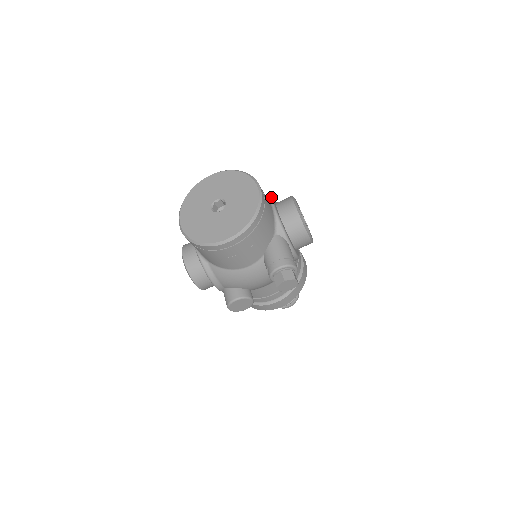
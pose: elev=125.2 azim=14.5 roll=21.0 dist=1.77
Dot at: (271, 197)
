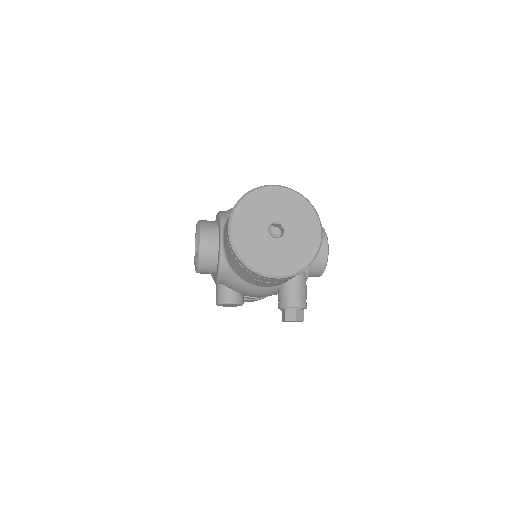
Dot at: occluded
